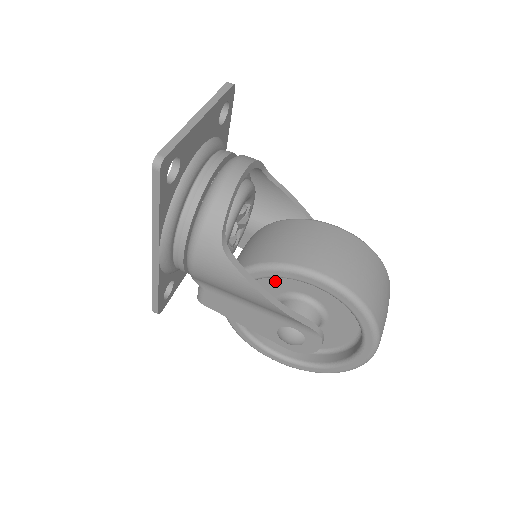
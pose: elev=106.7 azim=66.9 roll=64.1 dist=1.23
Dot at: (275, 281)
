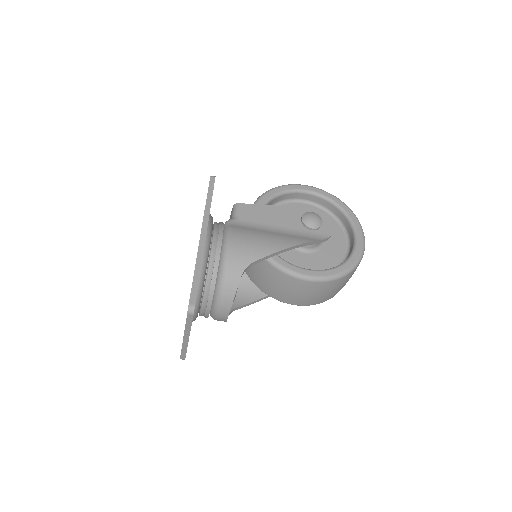
Dot at: occluded
